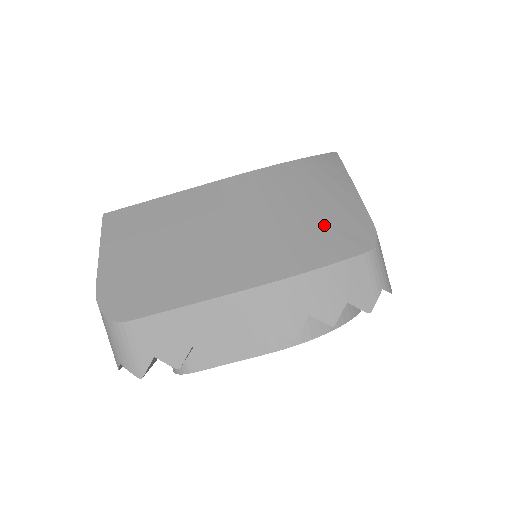
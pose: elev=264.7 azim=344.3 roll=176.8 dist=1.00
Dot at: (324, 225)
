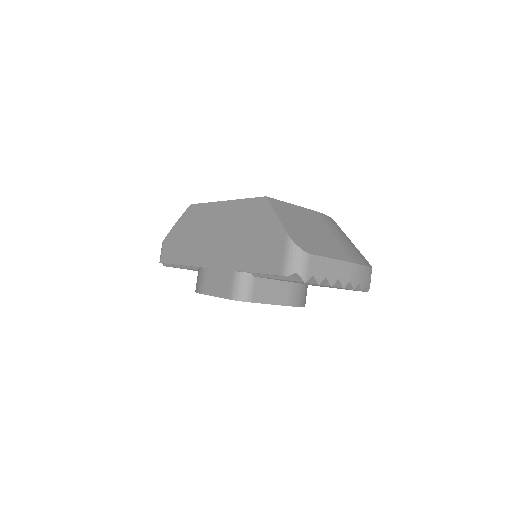
Dot at: (357, 251)
